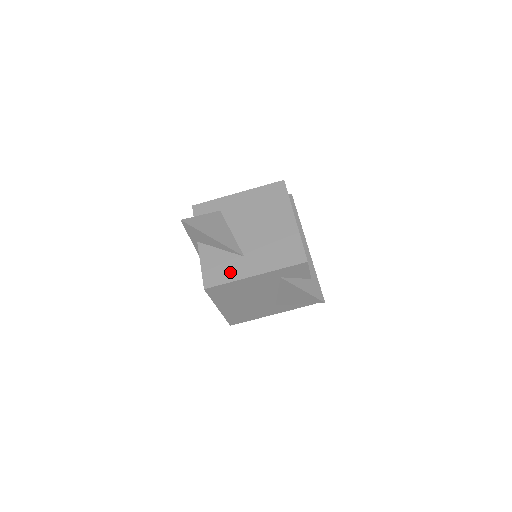
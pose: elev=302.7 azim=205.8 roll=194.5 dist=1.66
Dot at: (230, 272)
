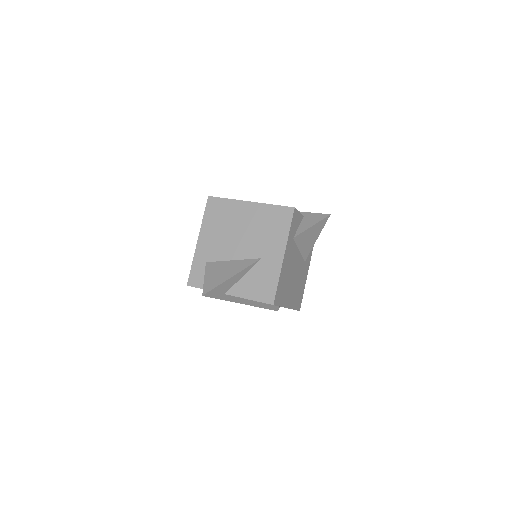
Dot at: (269, 276)
